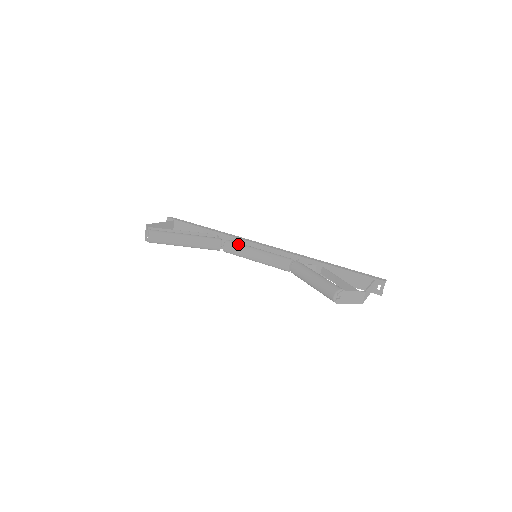
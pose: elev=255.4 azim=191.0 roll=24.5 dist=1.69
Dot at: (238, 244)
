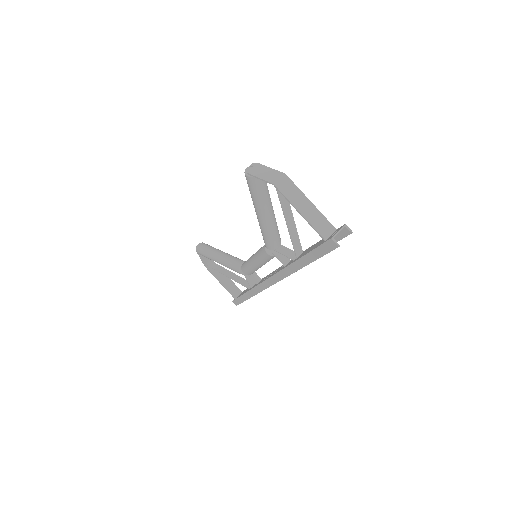
Dot at: occluded
